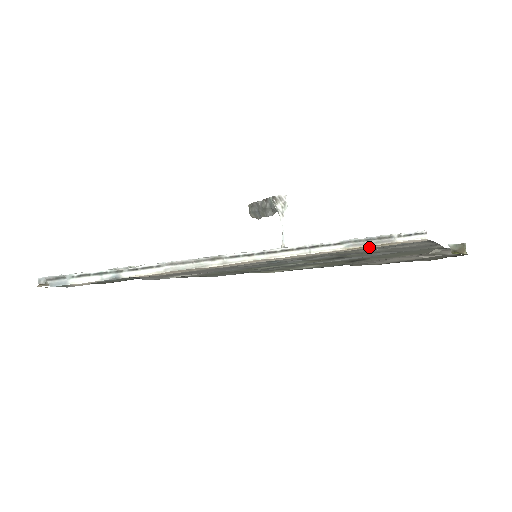
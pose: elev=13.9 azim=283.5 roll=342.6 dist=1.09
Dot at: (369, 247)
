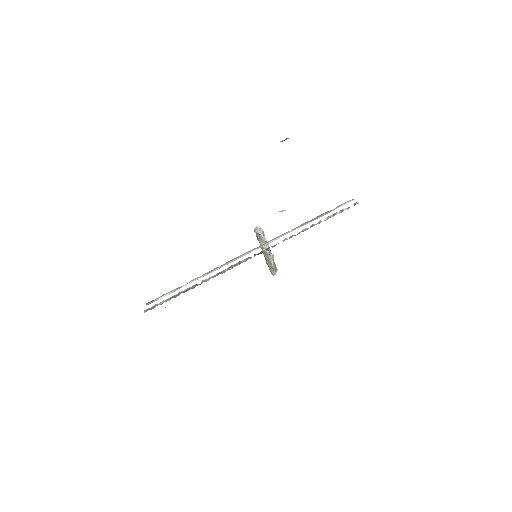
Dot at: (317, 218)
